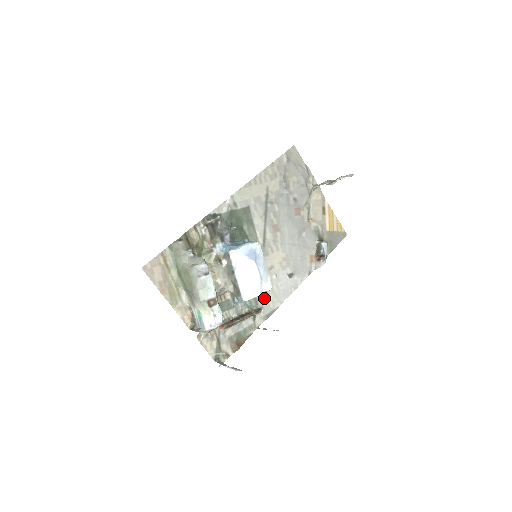
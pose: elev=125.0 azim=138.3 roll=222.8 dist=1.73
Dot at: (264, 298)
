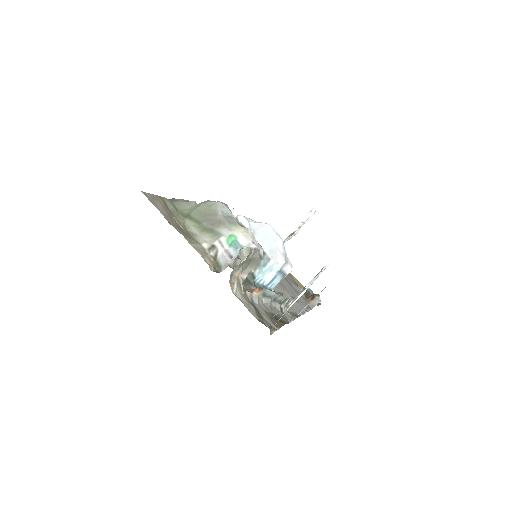
Dot at: occluded
